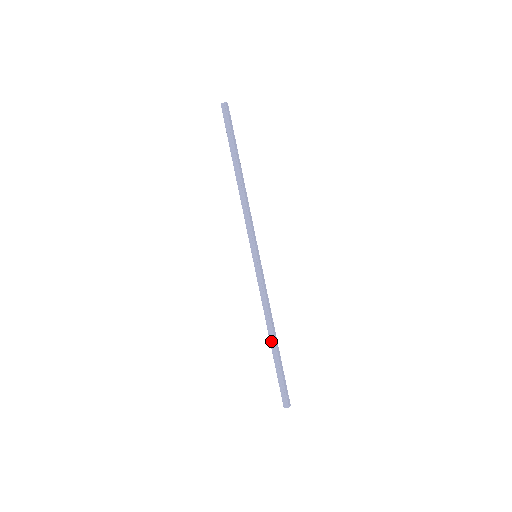
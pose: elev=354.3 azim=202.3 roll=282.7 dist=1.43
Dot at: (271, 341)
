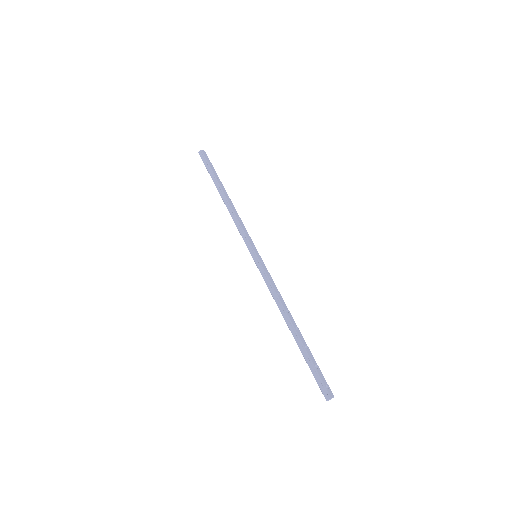
Dot at: (291, 330)
